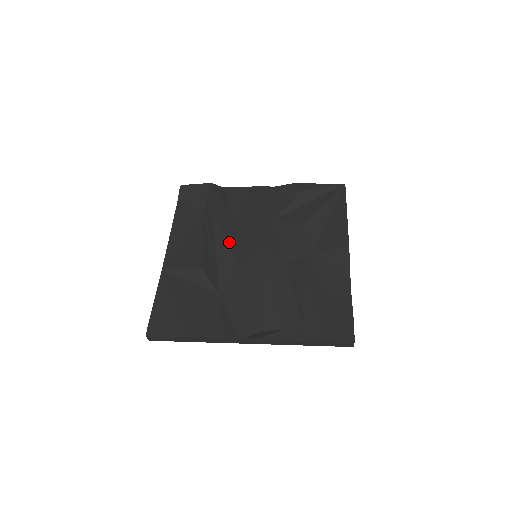
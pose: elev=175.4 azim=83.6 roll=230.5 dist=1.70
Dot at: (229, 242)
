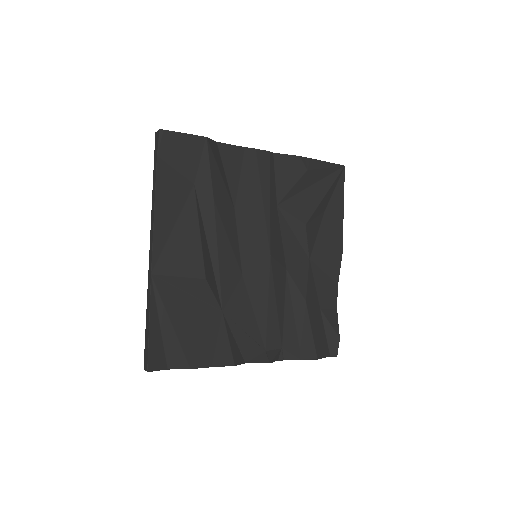
Dot at: (231, 238)
